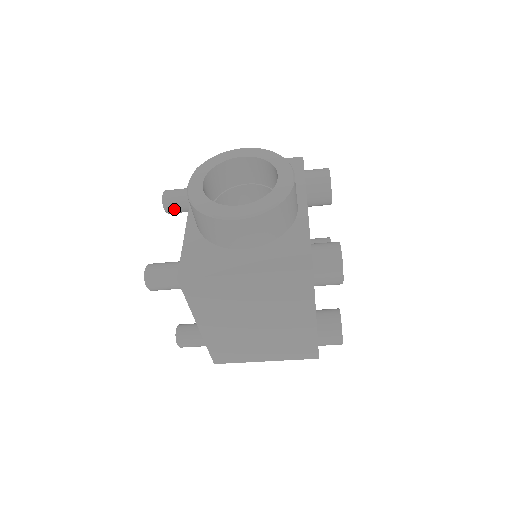
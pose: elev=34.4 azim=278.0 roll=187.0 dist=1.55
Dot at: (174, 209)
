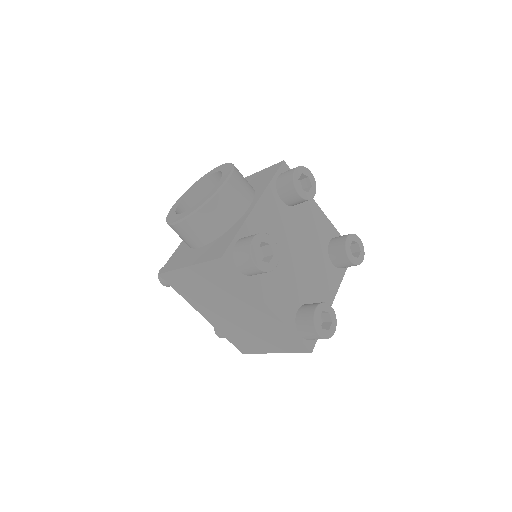
Dot at: occluded
